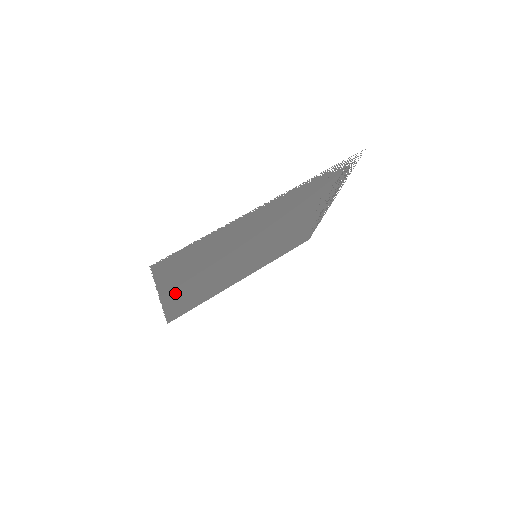
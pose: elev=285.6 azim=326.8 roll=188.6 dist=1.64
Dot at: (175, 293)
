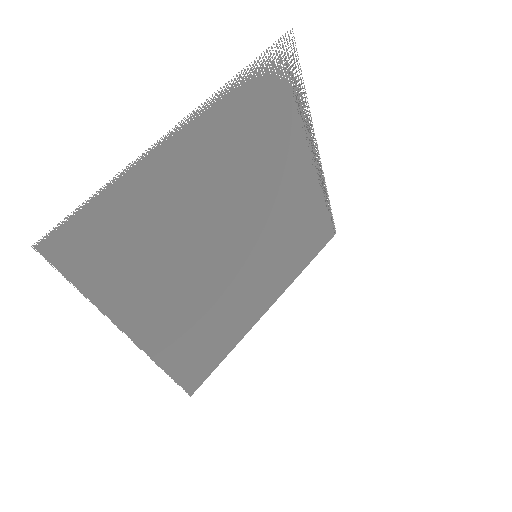
Dot at: (149, 324)
